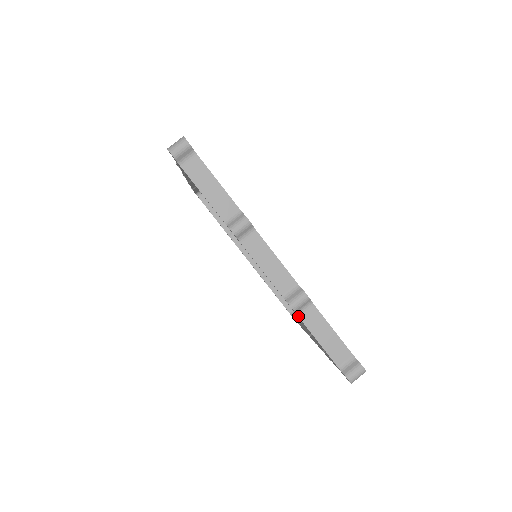
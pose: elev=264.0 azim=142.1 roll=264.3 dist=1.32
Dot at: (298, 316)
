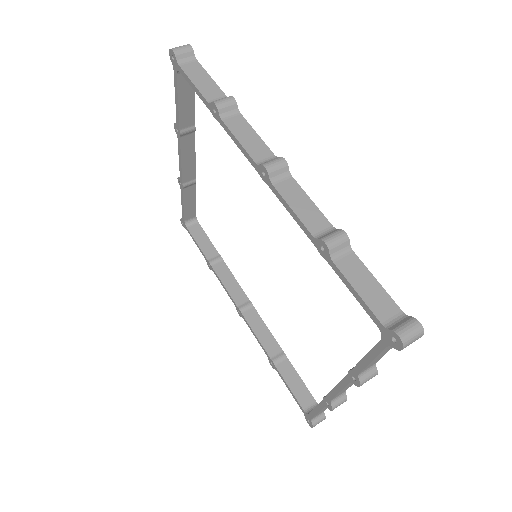
Dot at: occluded
